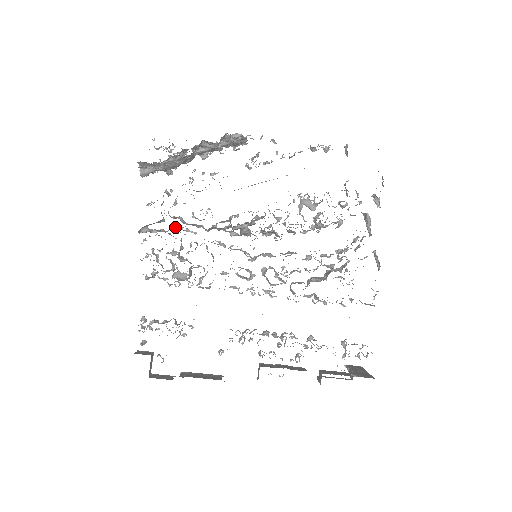
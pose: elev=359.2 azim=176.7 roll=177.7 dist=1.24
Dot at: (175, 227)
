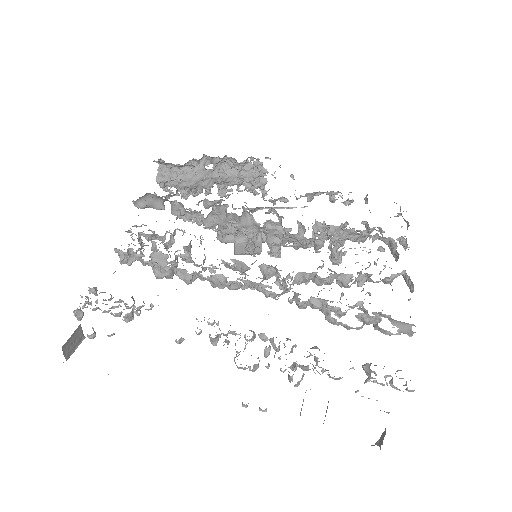
Dot at: occluded
